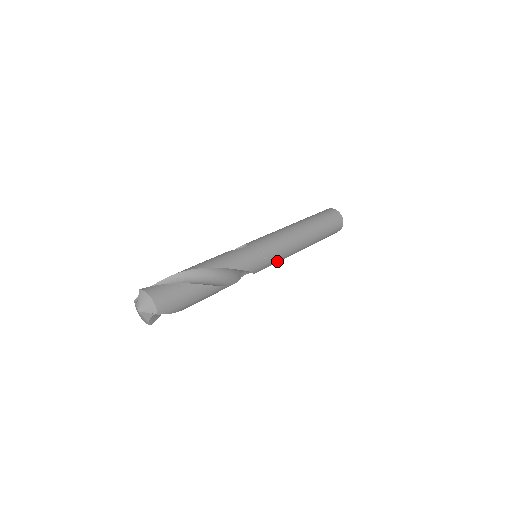
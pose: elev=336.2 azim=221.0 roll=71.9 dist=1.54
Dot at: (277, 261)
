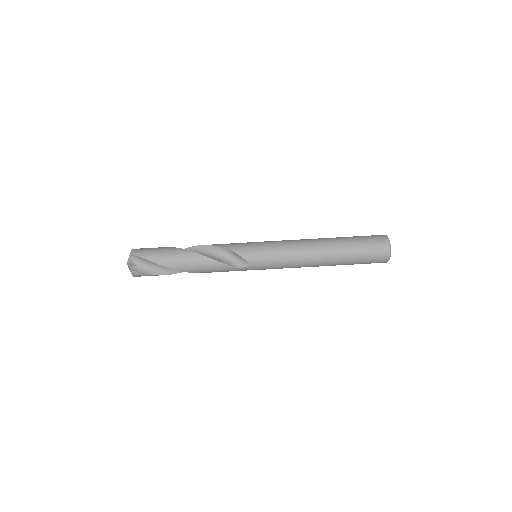
Dot at: occluded
